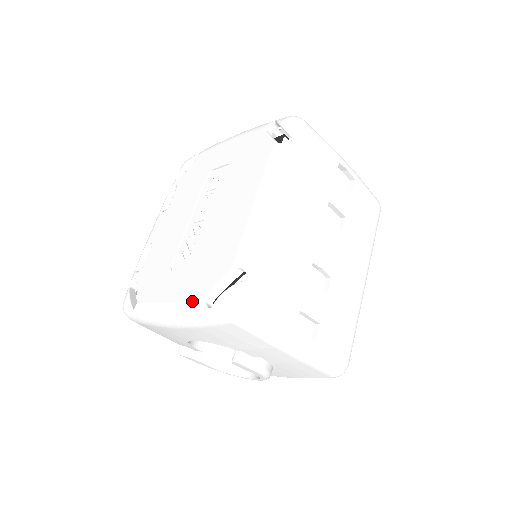
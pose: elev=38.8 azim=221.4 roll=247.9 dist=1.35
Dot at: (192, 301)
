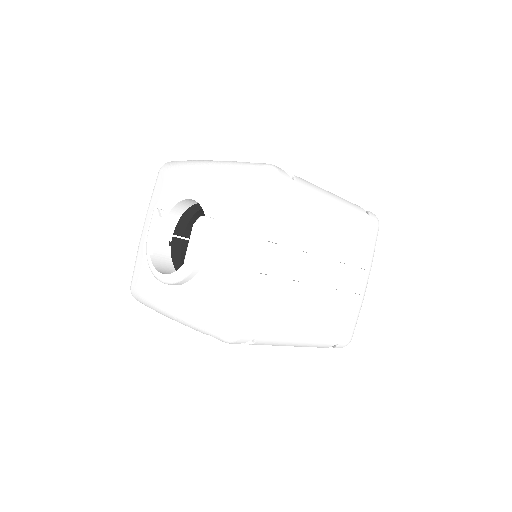
Dot at: occluded
